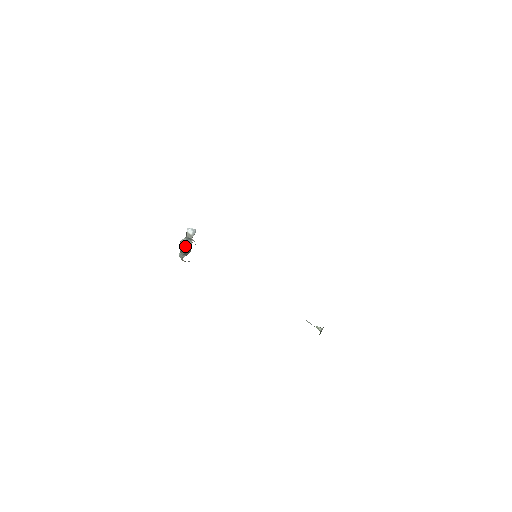
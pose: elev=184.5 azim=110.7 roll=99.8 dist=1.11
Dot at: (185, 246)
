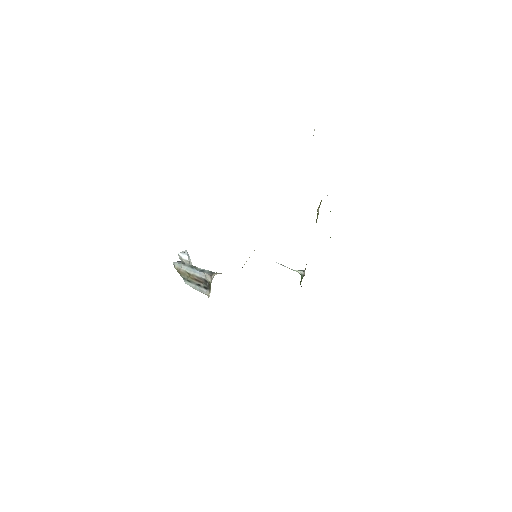
Dot at: (195, 277)
